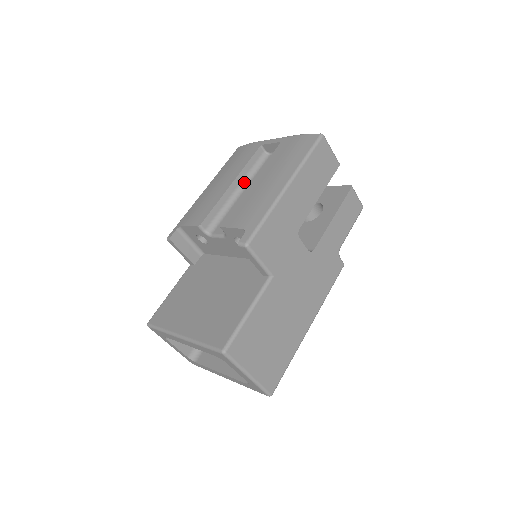
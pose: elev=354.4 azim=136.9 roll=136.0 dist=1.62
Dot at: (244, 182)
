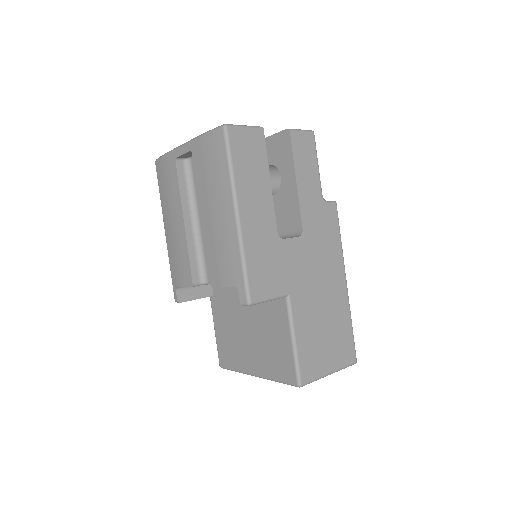
Dot at: (192, 208)
